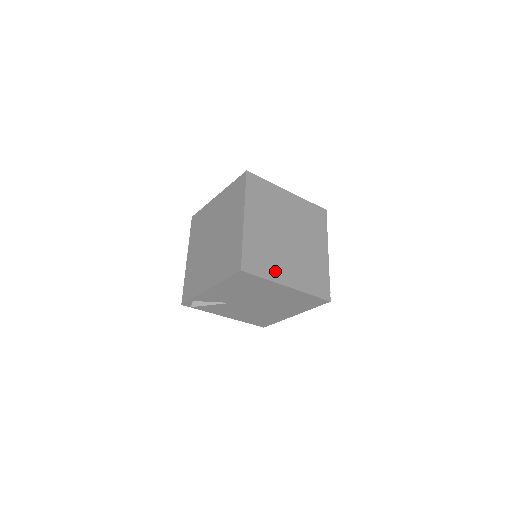
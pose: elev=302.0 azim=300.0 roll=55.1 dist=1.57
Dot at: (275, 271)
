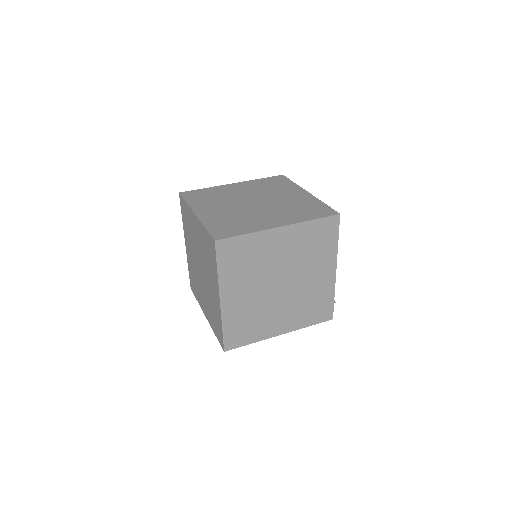
Dot at: (264, 330)
